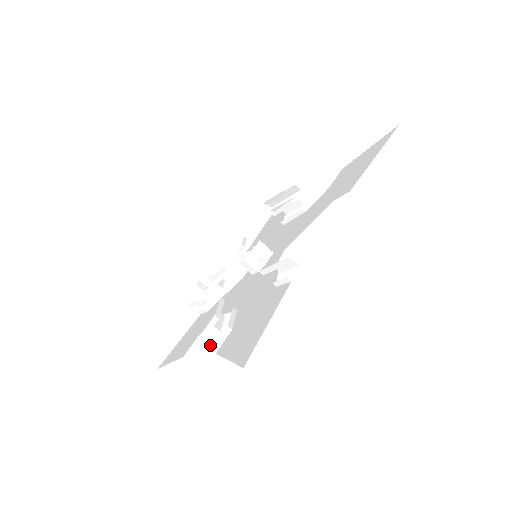
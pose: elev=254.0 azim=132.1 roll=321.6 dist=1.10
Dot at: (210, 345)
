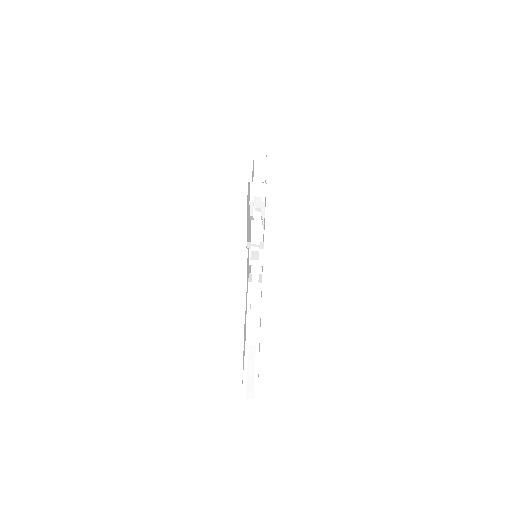
Dot at: (258, 256)
